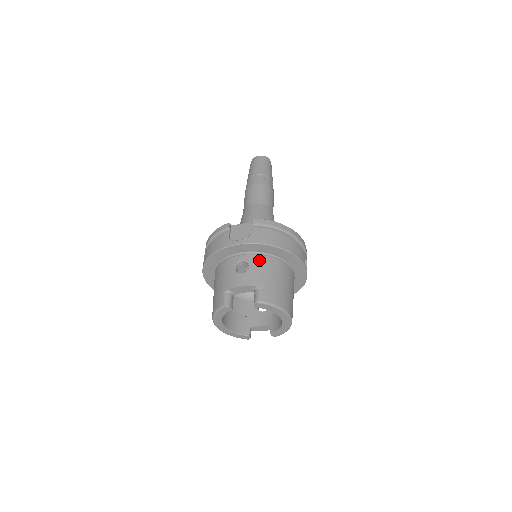
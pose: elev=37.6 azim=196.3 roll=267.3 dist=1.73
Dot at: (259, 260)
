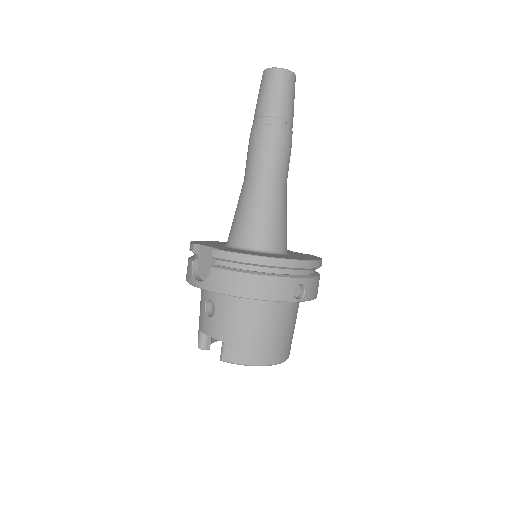
Dot at: (225, 304)
